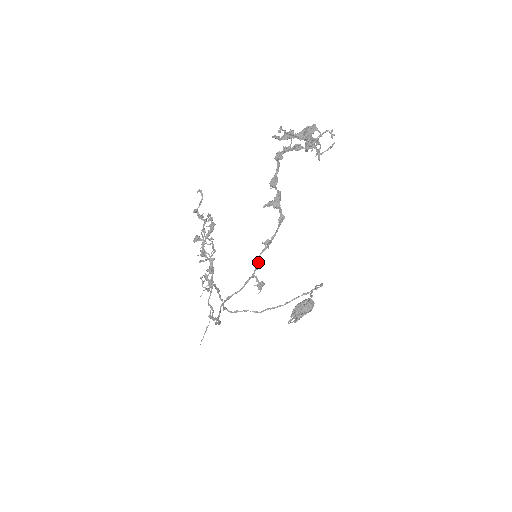
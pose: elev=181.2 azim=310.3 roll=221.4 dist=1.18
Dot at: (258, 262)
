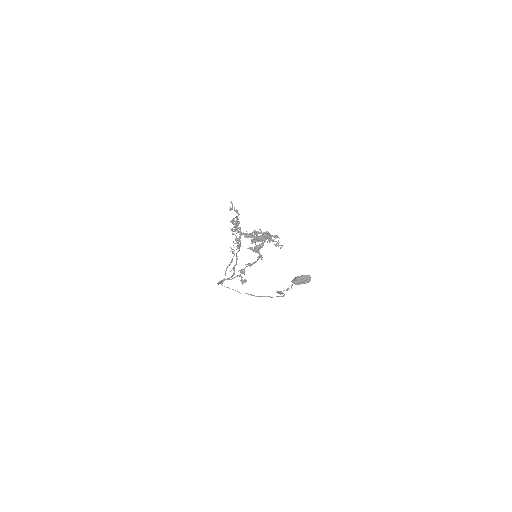
Dot at: (243, 271)
